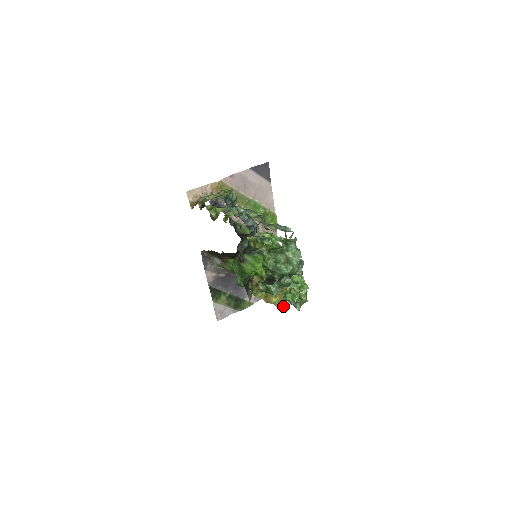
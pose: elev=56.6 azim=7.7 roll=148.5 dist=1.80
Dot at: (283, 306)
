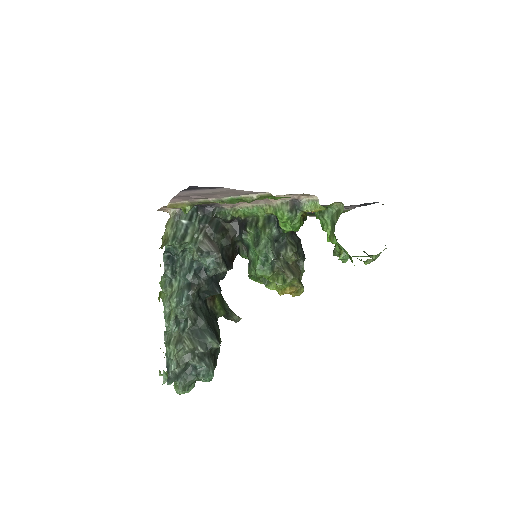
Dot at: occluded
